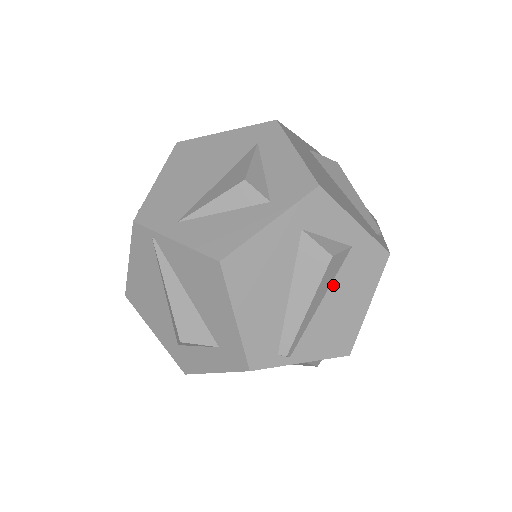
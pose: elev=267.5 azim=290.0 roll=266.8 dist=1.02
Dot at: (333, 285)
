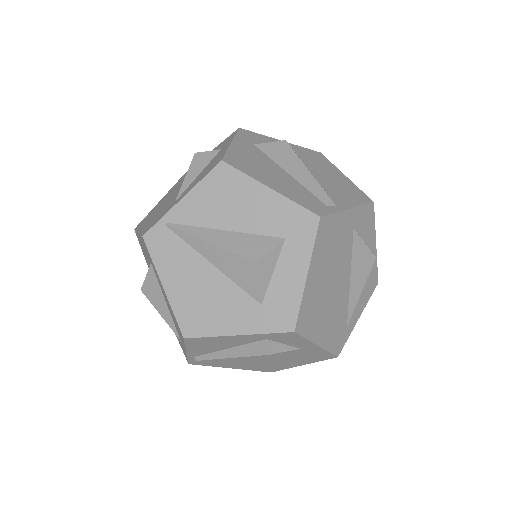
Dot at: (309, 168)
